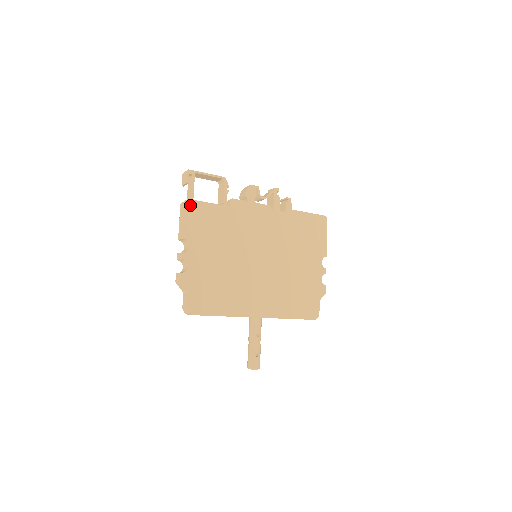
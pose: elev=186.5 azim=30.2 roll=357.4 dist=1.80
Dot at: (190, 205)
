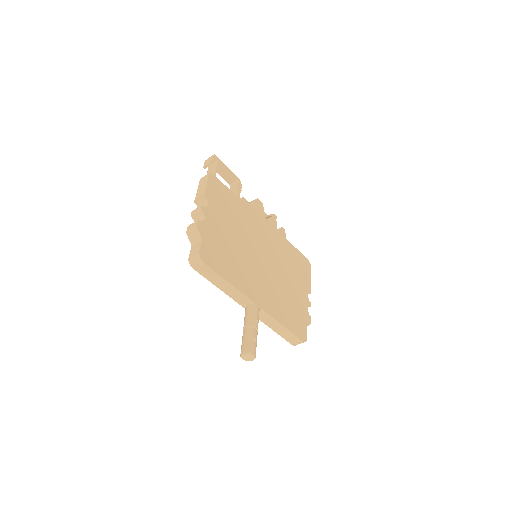
Dot at: (213, 178)
